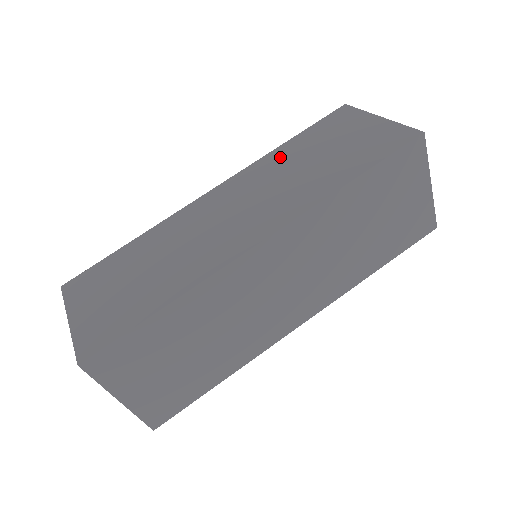
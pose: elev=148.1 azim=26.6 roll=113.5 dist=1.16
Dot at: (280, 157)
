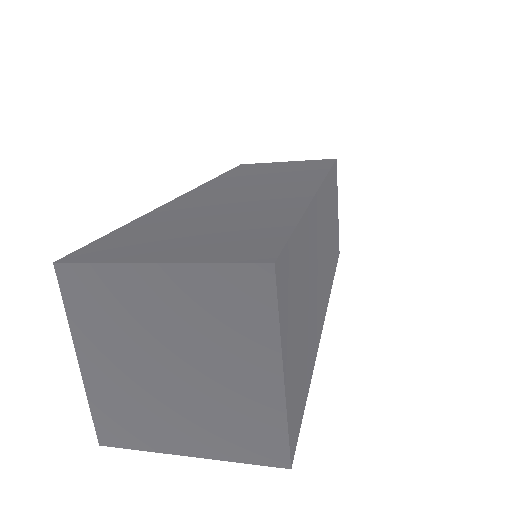
Dot at: (233, 177)
